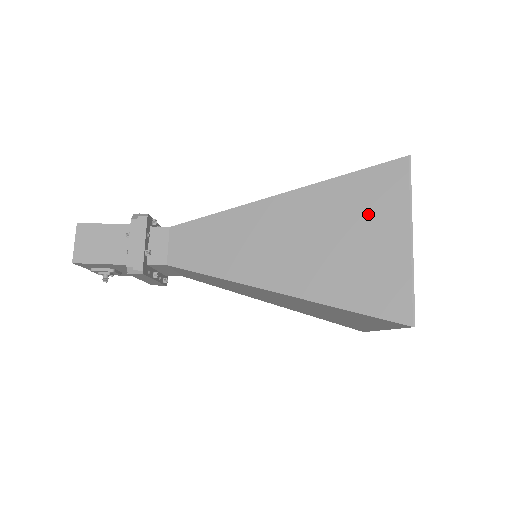
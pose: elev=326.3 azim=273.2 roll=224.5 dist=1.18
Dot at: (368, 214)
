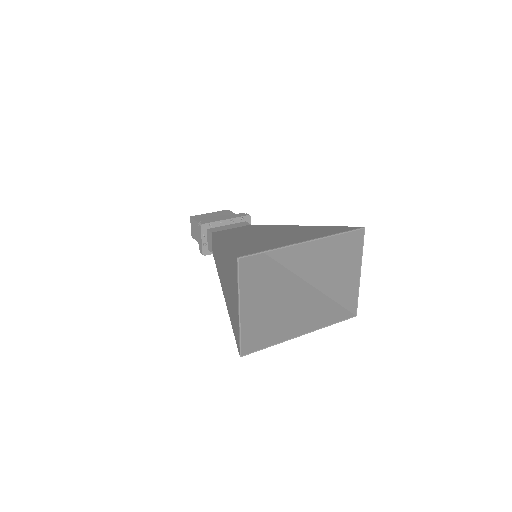
Dot at: (233, 282)
